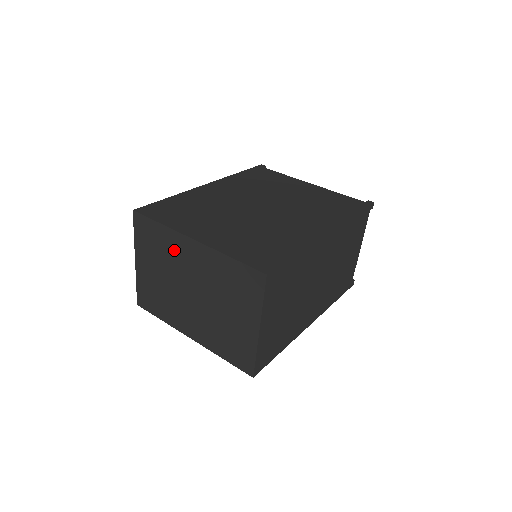
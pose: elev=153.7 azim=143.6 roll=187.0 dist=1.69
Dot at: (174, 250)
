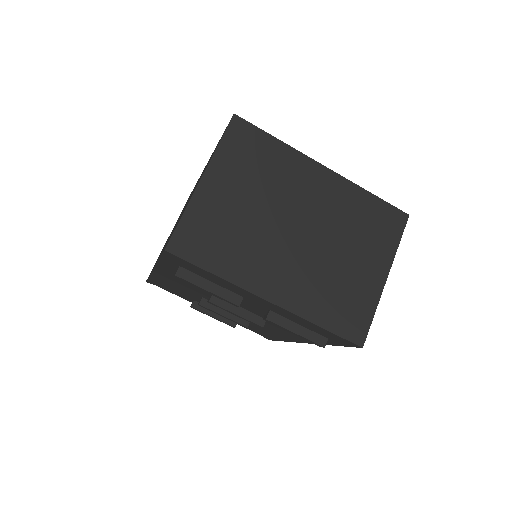
Dot at: (289, 174)
